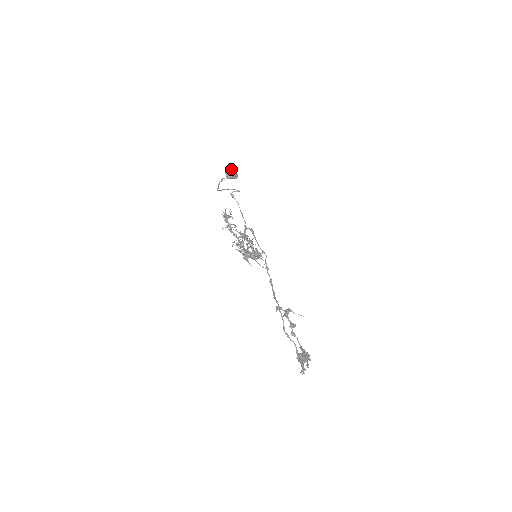
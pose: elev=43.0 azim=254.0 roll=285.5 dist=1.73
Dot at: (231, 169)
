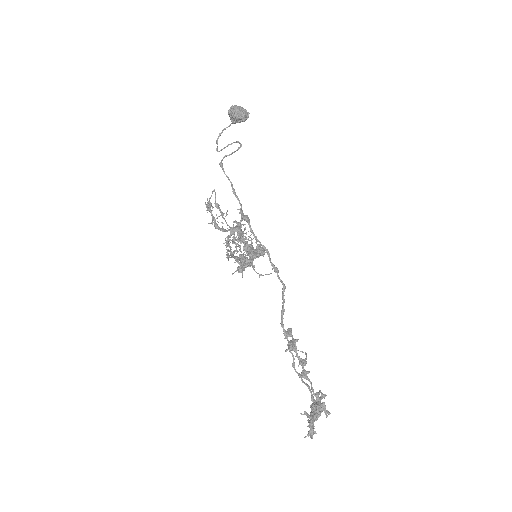
Dot at: (231, 110)
